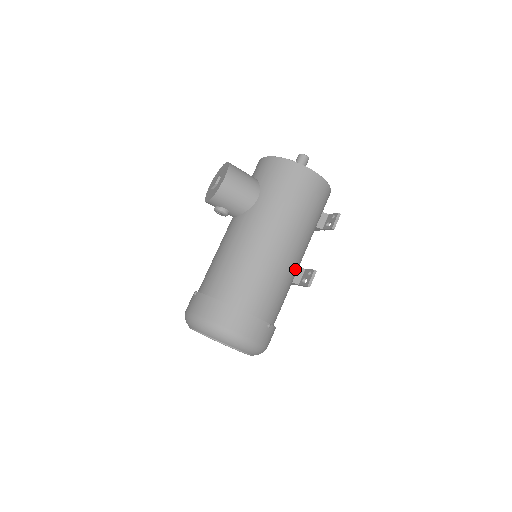
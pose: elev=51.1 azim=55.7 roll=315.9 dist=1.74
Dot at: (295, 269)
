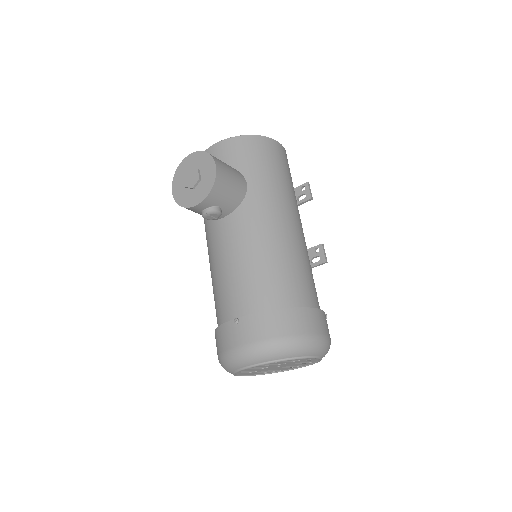
Dot at: occluded
